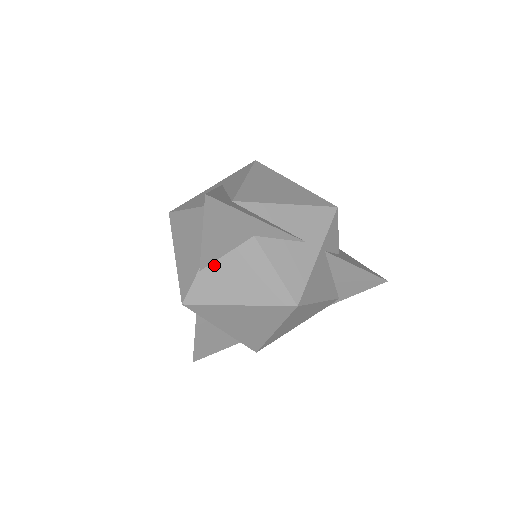
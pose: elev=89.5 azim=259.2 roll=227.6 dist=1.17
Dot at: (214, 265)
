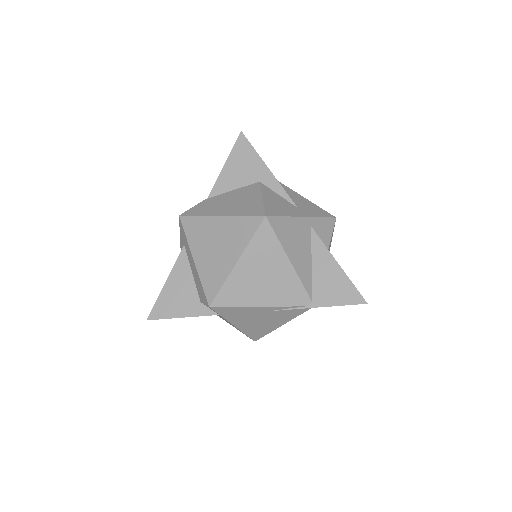
Dot at: (220, 196)
